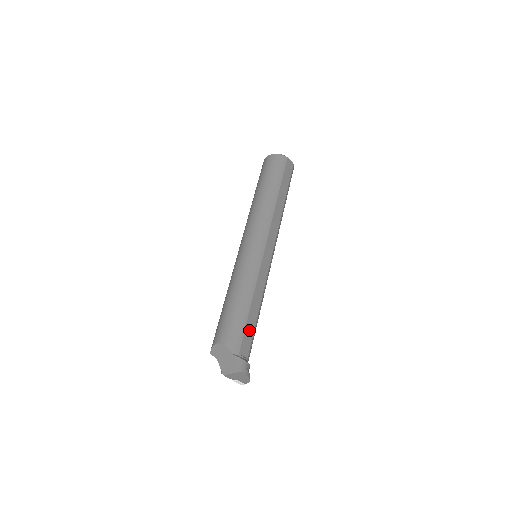
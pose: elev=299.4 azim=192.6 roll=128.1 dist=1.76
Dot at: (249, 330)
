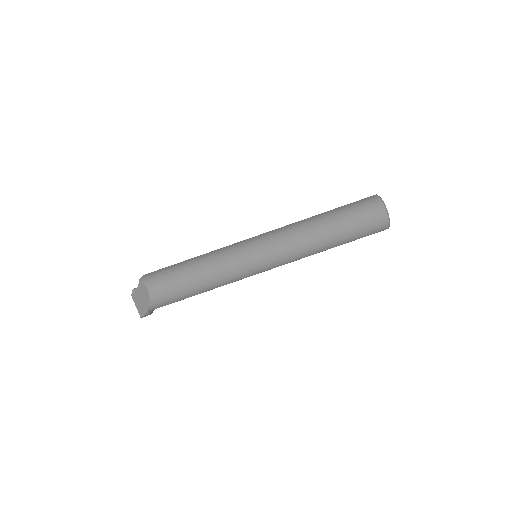
Dot at: occluded
